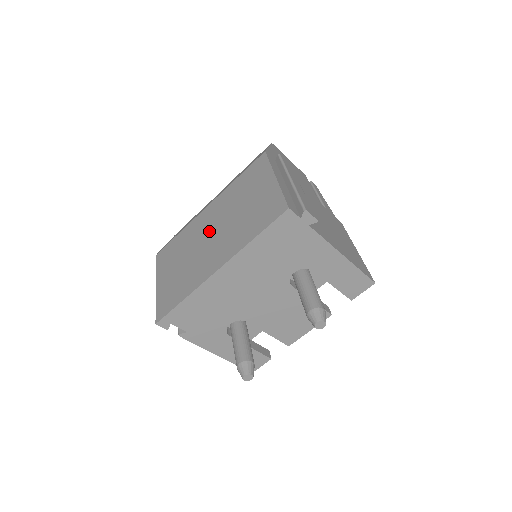
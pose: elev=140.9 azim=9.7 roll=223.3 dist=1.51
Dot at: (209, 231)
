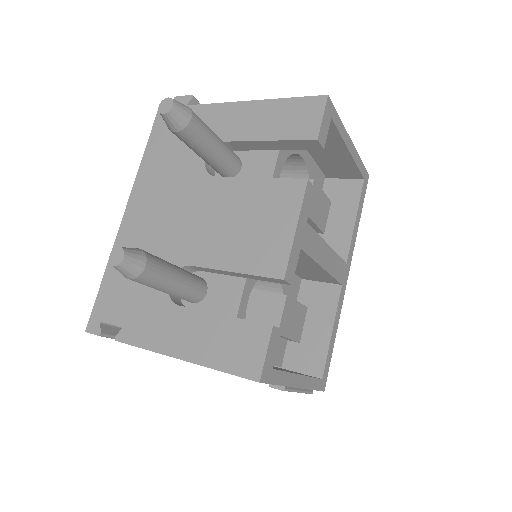
Dot at: occluded
